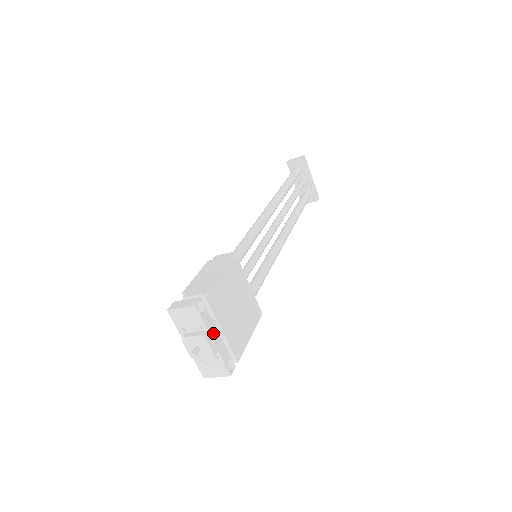
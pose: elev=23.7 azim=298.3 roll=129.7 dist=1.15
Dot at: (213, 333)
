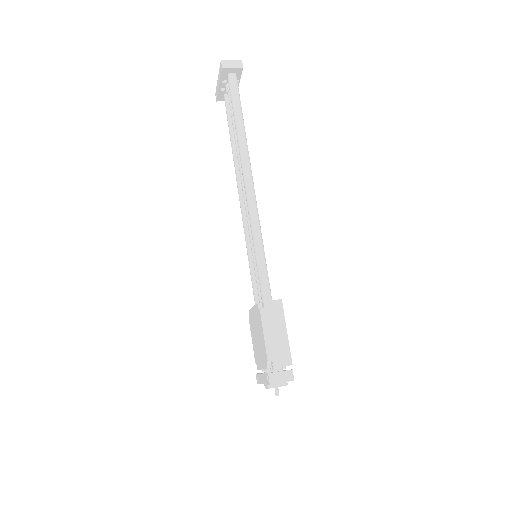
Dot at: occluded
